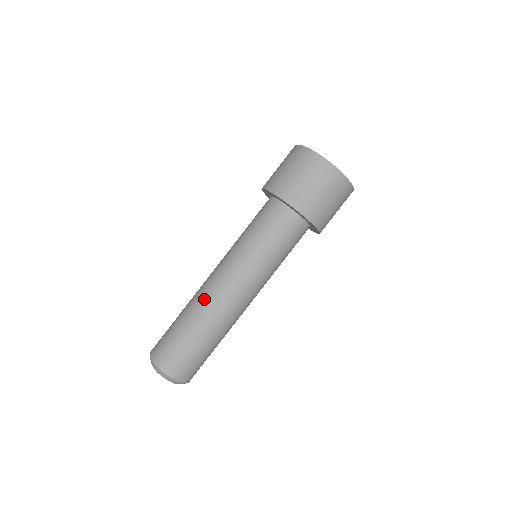
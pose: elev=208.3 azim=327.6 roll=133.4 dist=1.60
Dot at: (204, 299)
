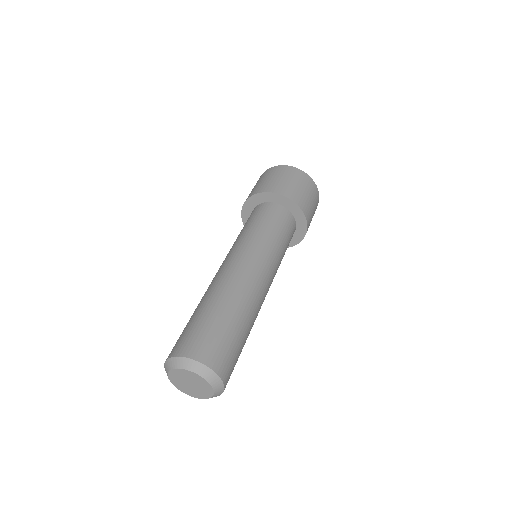
Dot at: (246, 290)
